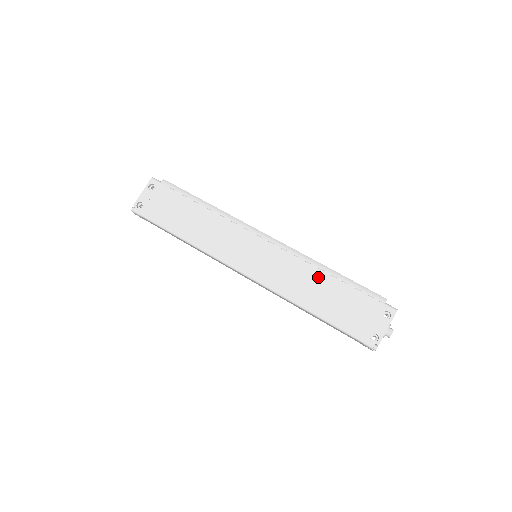
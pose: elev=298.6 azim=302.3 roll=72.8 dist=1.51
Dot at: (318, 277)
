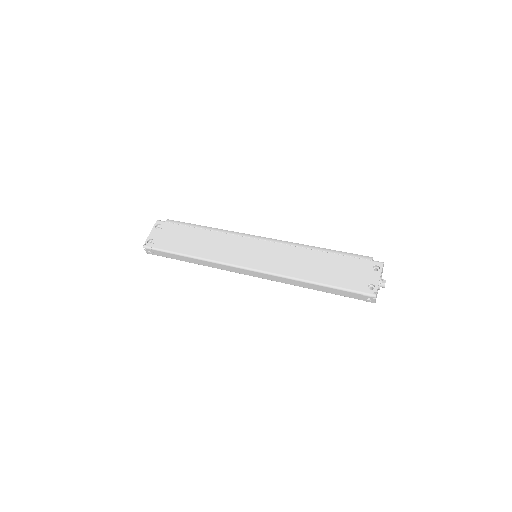
Dot at: (312, 255)
